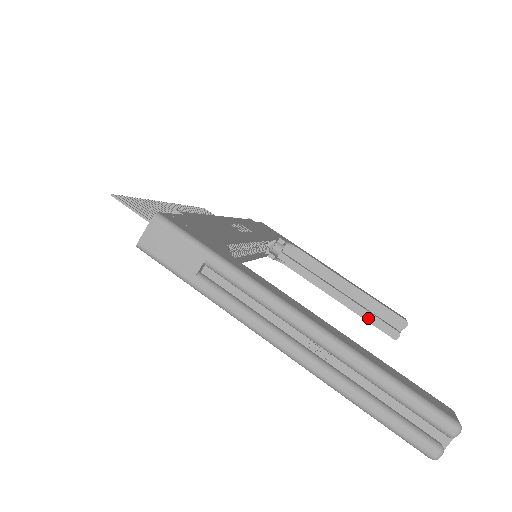
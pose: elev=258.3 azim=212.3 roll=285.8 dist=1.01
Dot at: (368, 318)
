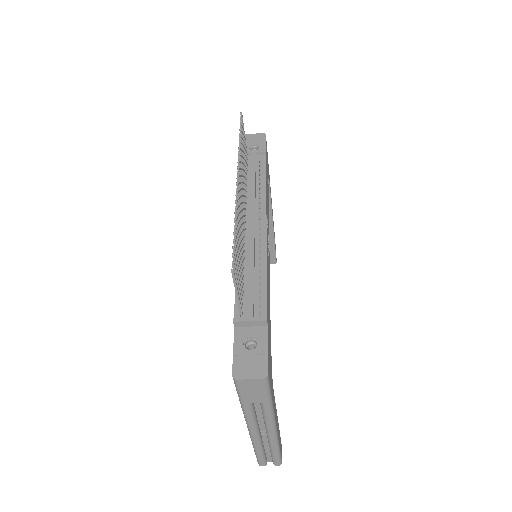
Dot at: occluded
